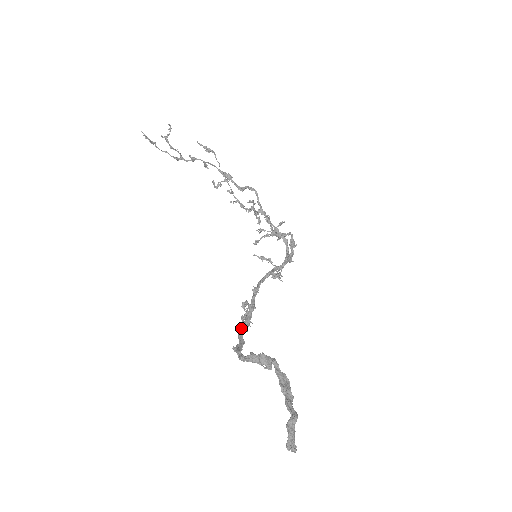
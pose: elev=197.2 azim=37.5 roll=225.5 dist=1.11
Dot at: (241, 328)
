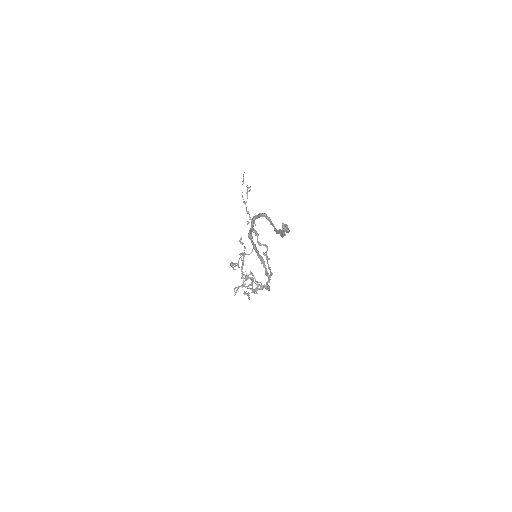
Dot at: (251, 232)
